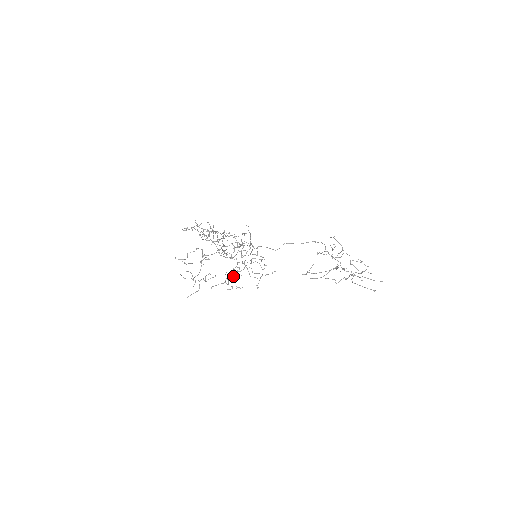
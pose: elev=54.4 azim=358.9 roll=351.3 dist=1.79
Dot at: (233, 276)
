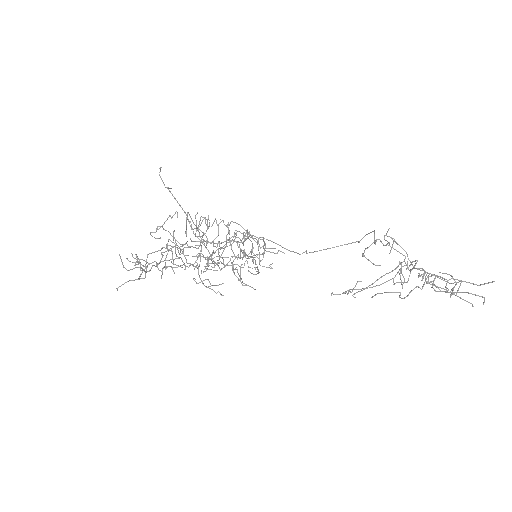
Dot at: (208, 260)
